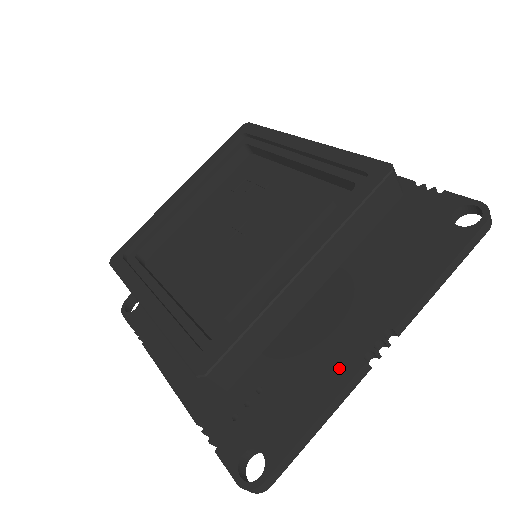
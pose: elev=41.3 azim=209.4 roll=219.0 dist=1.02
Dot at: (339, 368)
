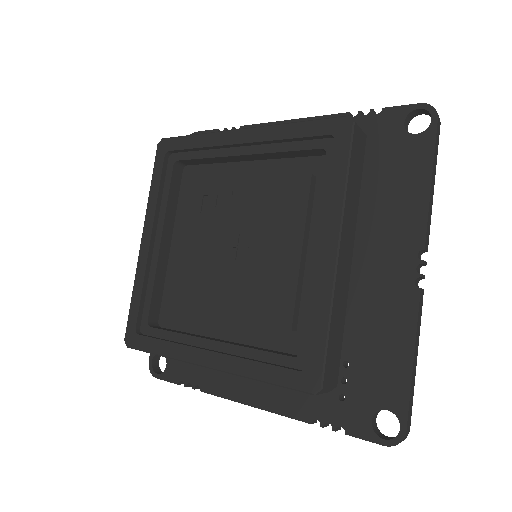
Dot at: (401, 306)
